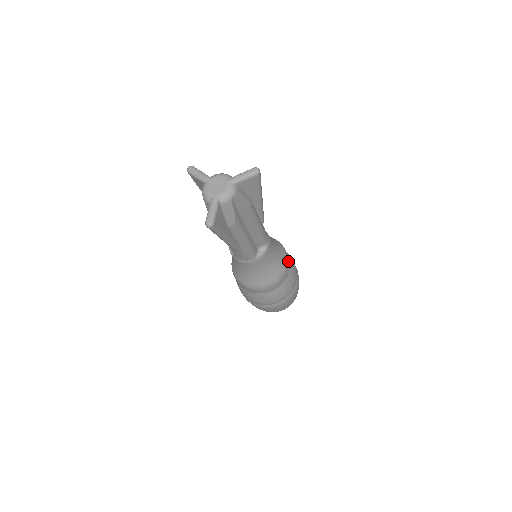
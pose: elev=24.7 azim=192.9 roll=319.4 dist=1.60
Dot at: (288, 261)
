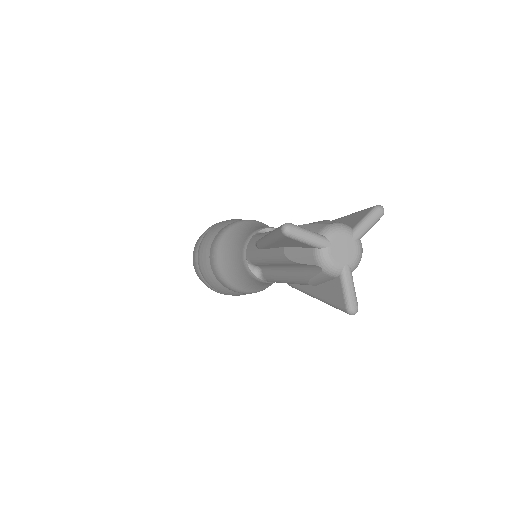
Dot at: occluded
